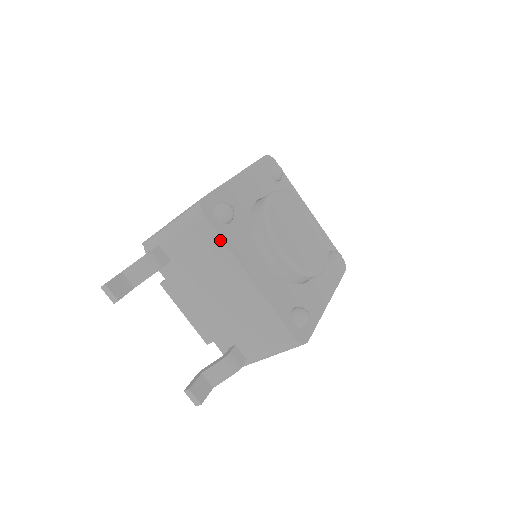
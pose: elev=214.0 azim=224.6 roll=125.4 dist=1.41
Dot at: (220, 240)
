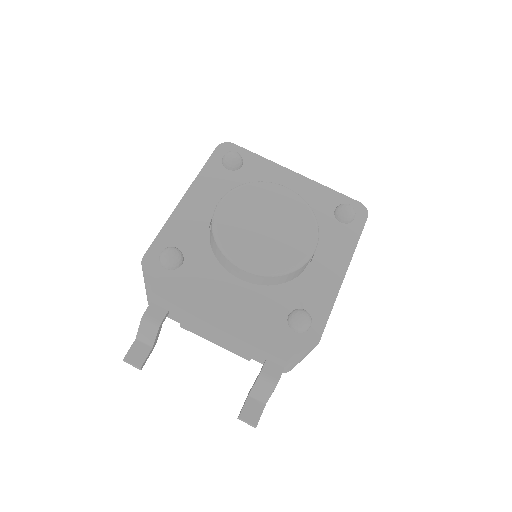
Dot at: (176, 290)
